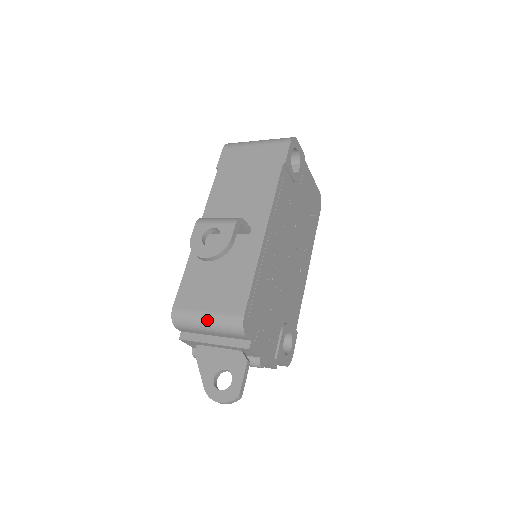
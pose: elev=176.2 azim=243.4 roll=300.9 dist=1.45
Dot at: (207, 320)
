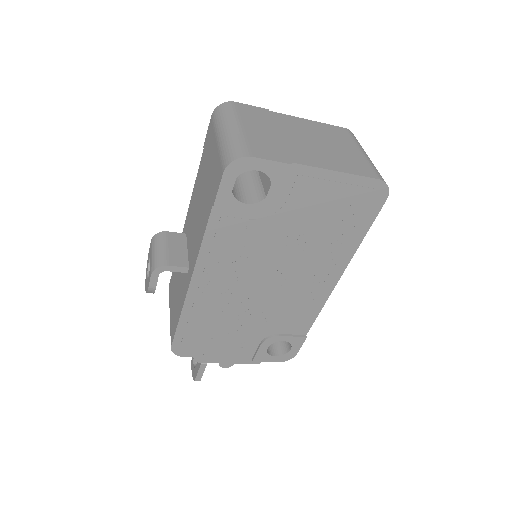
Dot at: occluded
